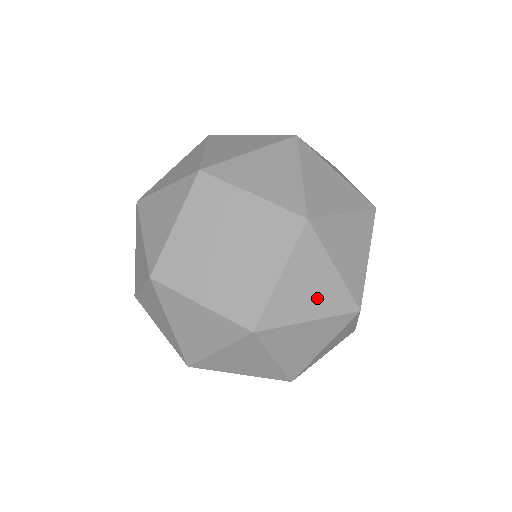
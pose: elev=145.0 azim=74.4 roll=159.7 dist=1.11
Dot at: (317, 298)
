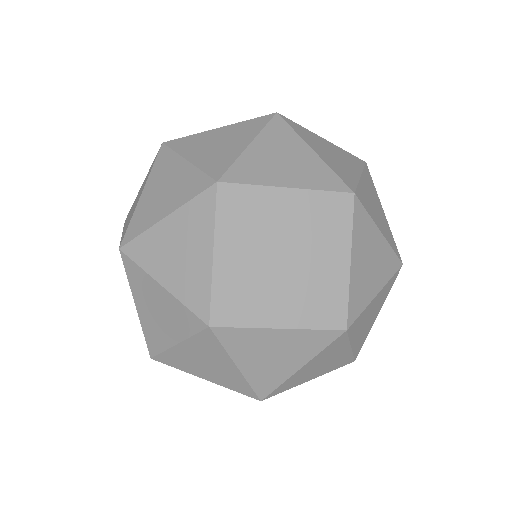
Dot at: (377, 269)
